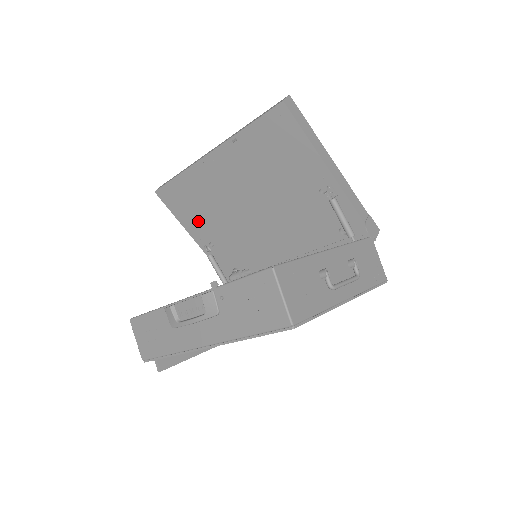
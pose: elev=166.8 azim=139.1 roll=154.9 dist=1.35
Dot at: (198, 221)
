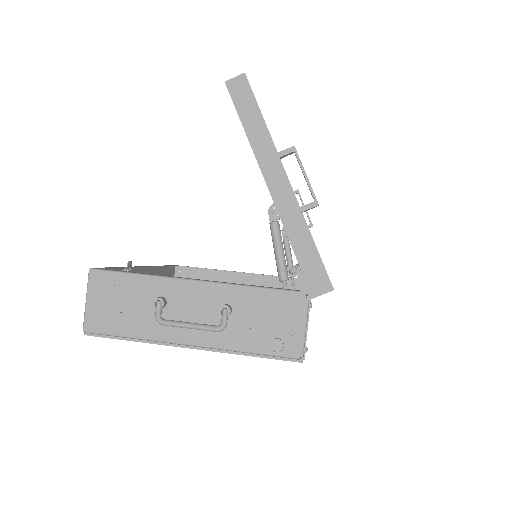
Dot at: occluded
